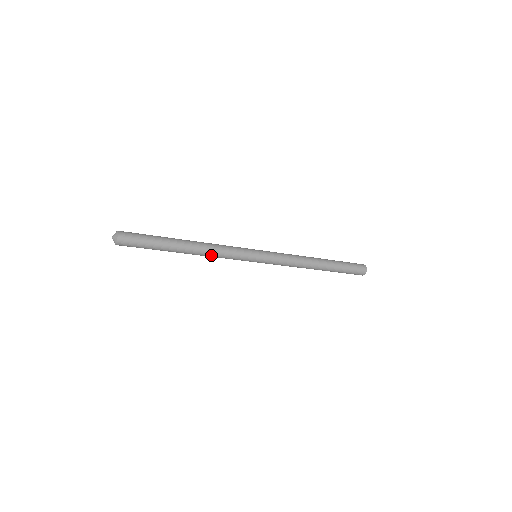
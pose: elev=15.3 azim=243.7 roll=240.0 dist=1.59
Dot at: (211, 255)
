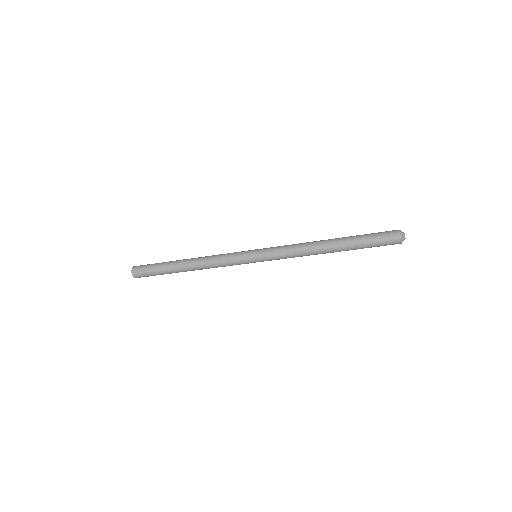
Dot at: occluded
